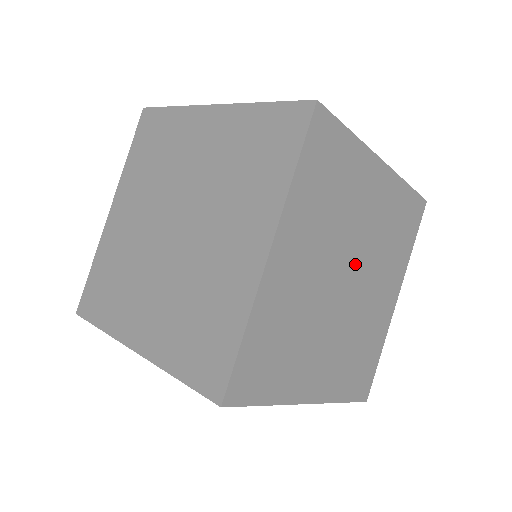
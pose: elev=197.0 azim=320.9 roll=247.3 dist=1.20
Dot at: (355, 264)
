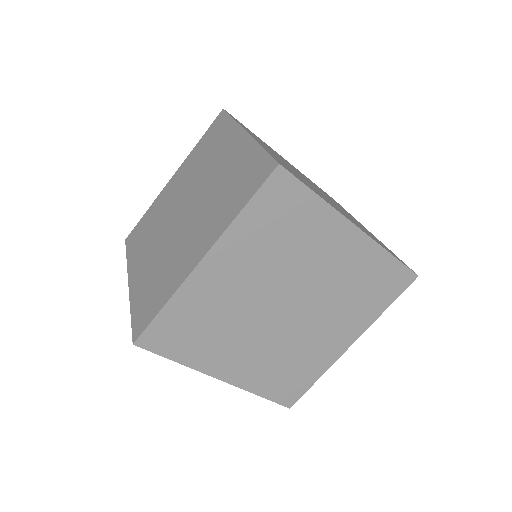
Dot at: (299, 298)
